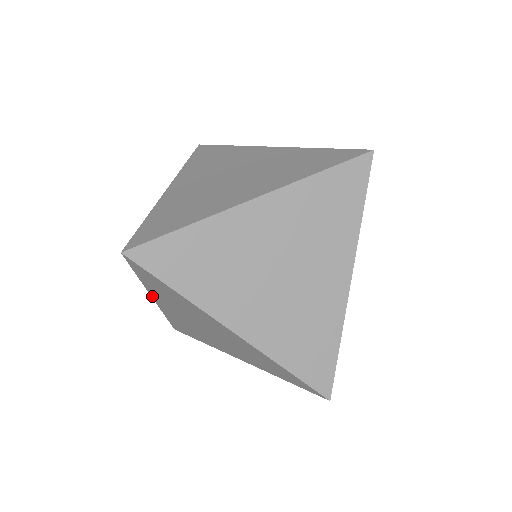
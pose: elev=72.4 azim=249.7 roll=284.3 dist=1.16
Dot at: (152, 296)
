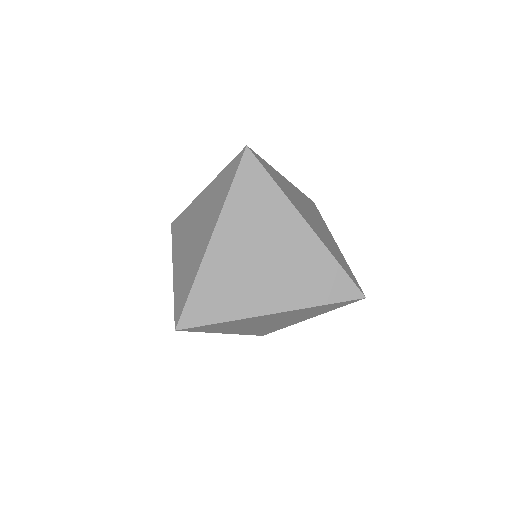
Dot at: occluded
